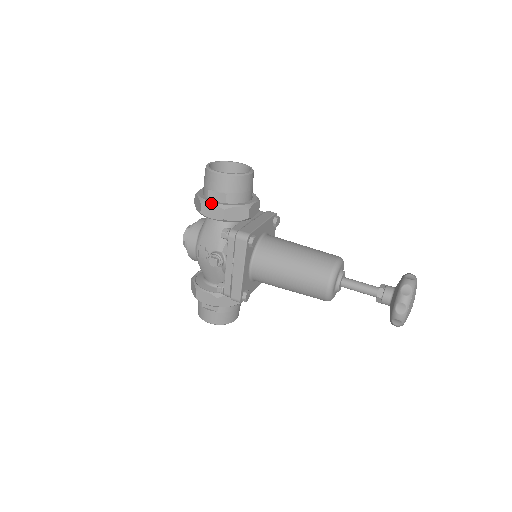
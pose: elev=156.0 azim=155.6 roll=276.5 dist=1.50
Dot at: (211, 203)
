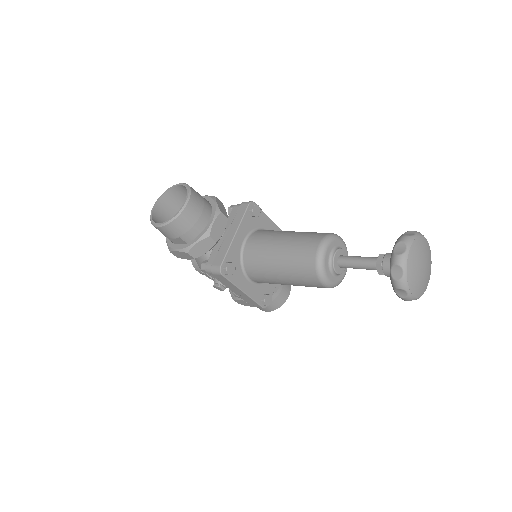
Dot at: (175, 250)
